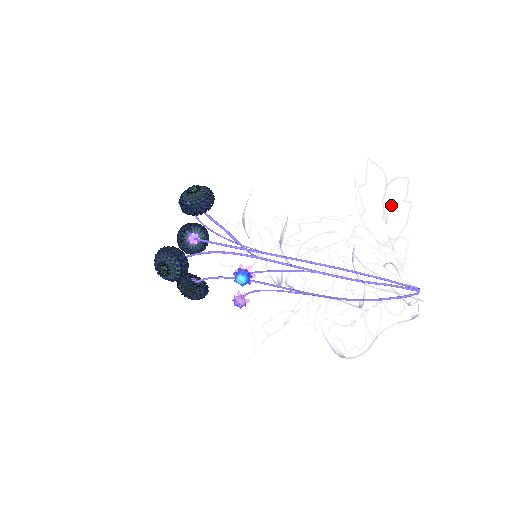
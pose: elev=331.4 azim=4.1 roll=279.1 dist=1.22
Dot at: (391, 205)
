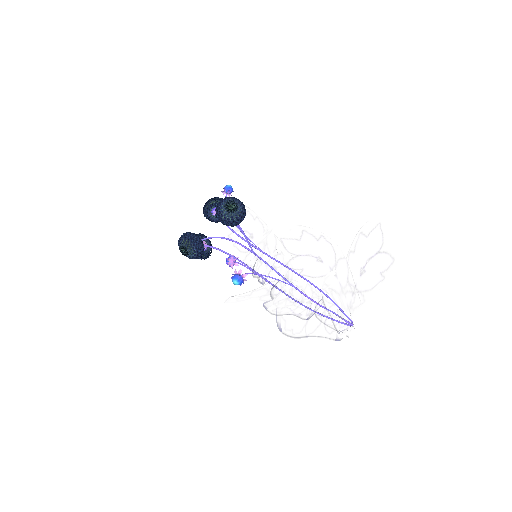
Dot at: (371, 268)
